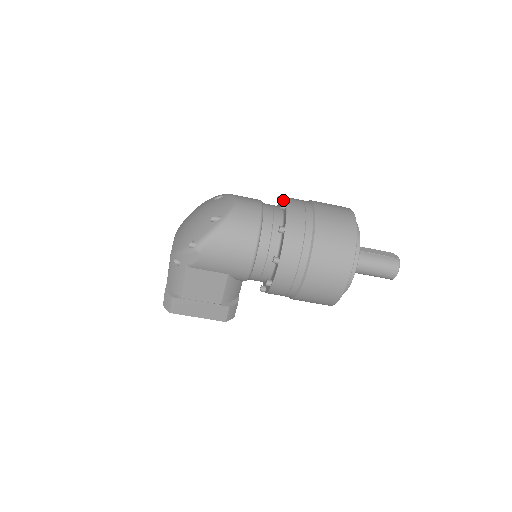
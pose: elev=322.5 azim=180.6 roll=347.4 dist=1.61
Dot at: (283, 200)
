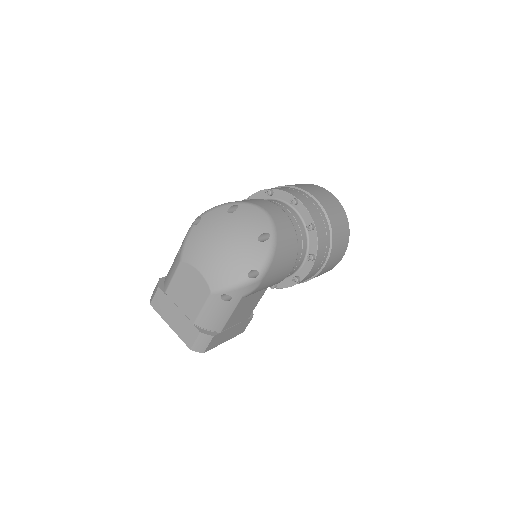
Dot at: (279, 193)
